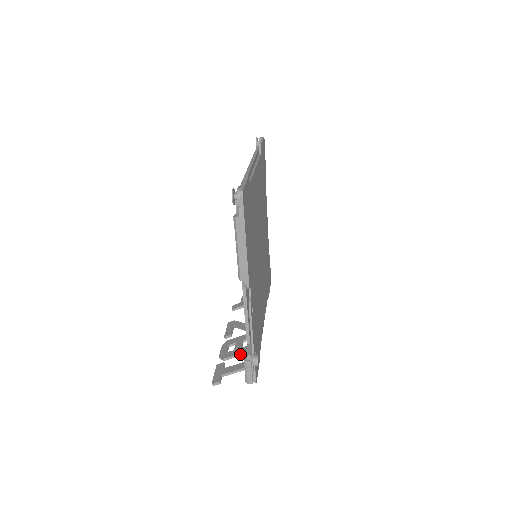
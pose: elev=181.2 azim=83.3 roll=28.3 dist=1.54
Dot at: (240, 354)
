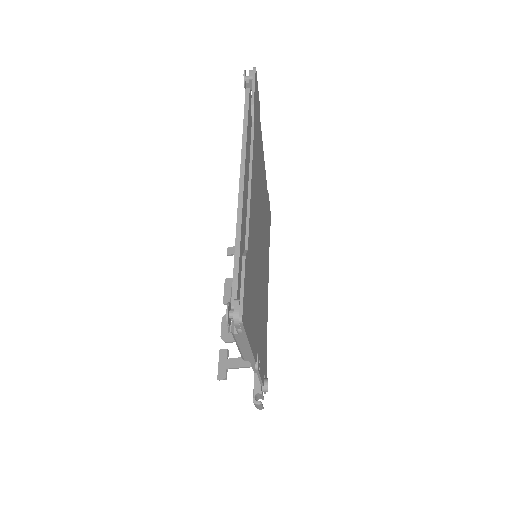
Dot at: occluded
